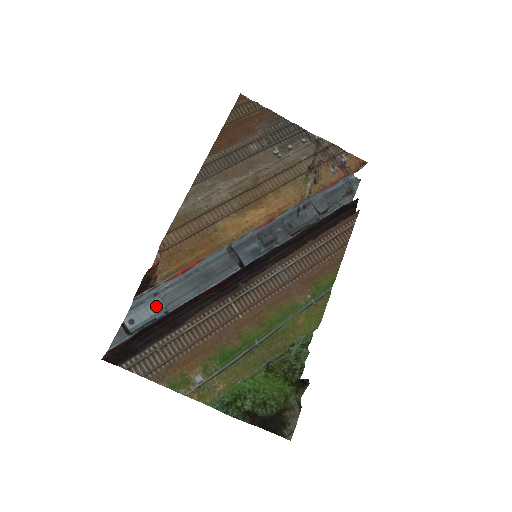
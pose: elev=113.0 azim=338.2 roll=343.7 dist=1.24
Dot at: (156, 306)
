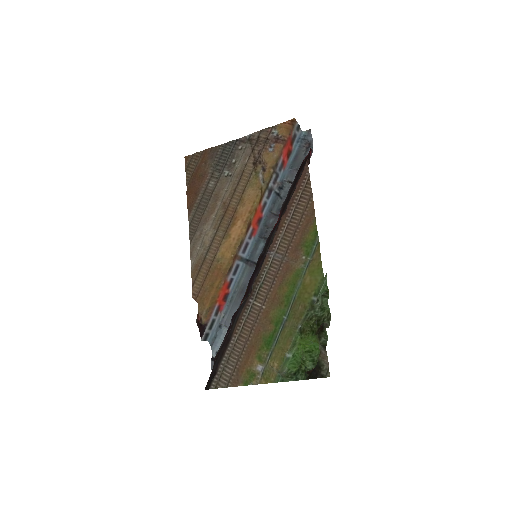
Dot at: occluded
